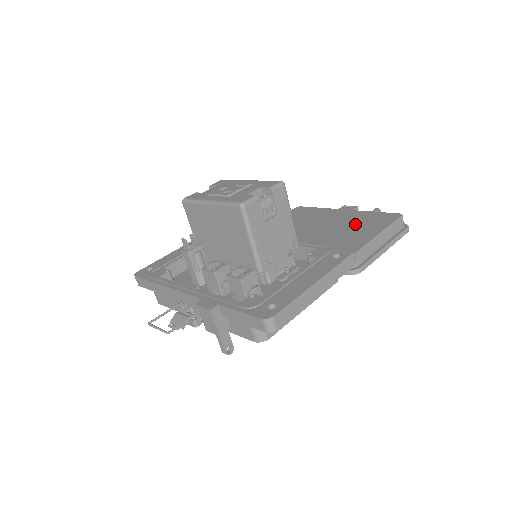
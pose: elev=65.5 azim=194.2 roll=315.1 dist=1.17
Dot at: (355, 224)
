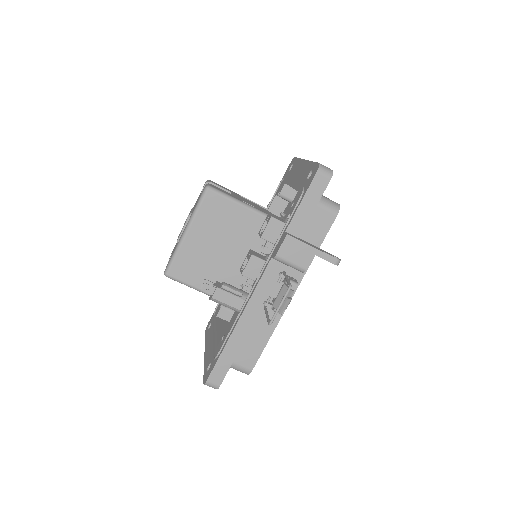
Dot at: occluded
